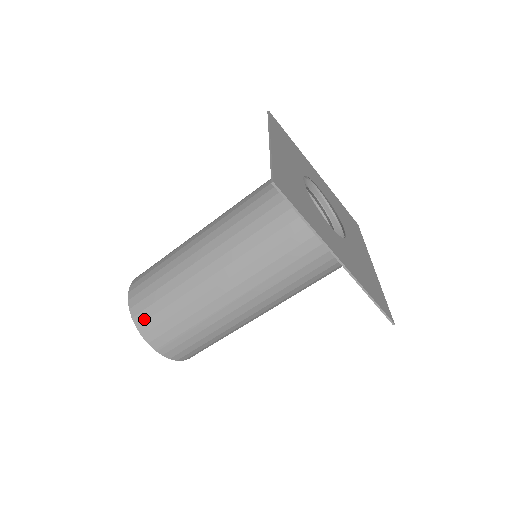
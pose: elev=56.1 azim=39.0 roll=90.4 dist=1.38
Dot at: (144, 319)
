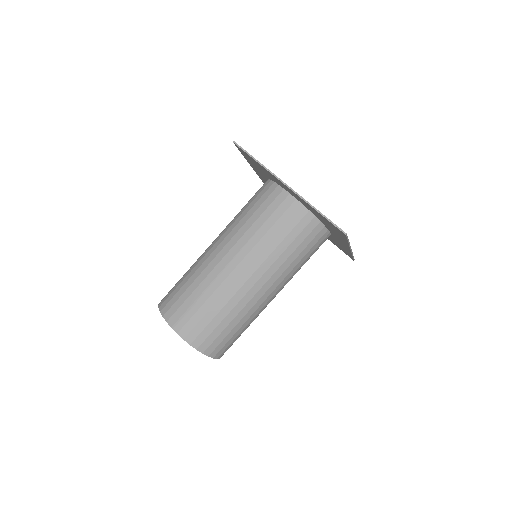
Dot at: (166, 303)
